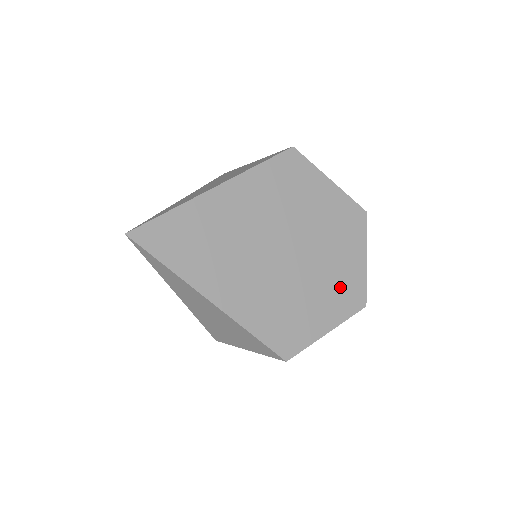
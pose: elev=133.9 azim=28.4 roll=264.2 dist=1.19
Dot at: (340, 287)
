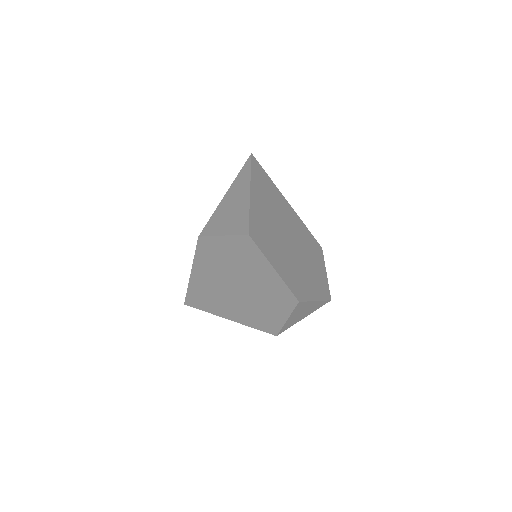
Dot at: (296, 279)
